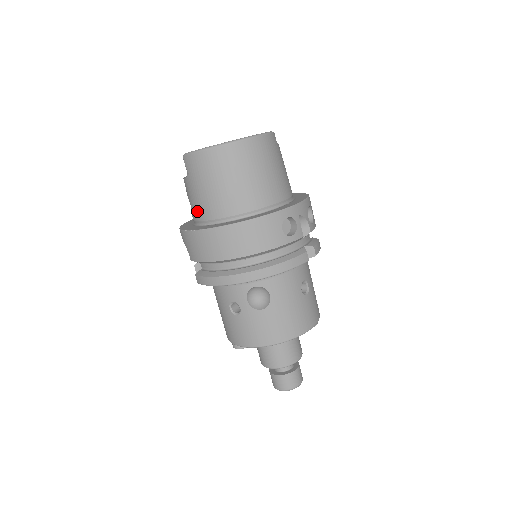
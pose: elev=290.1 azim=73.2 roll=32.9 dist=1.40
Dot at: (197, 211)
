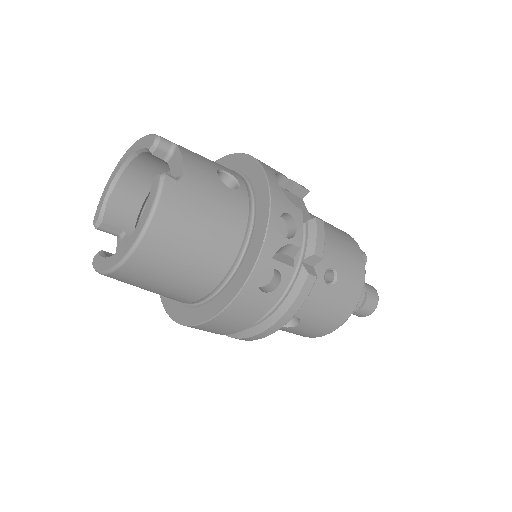
Dot at: occluded
